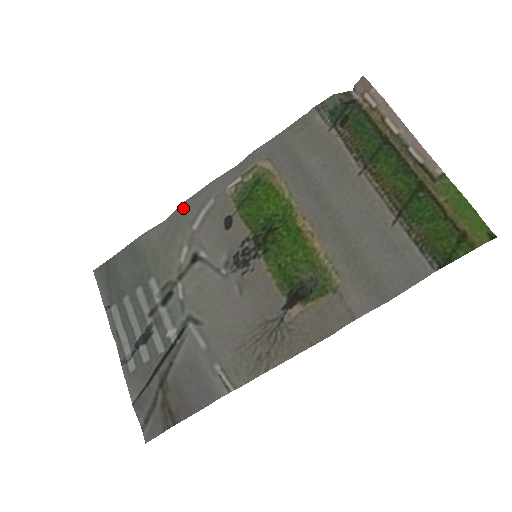
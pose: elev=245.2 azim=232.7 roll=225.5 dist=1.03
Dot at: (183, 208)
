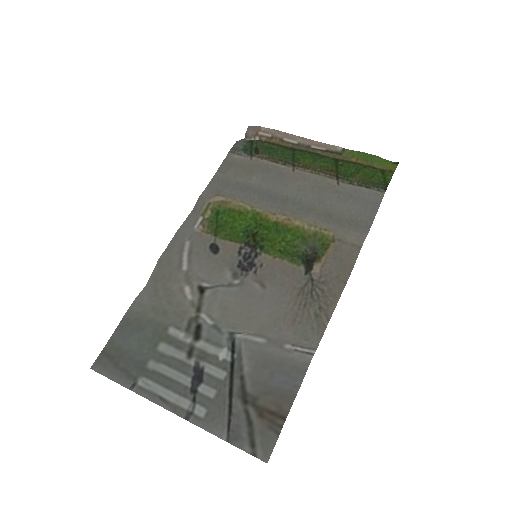
Dot at: (163, 262)
